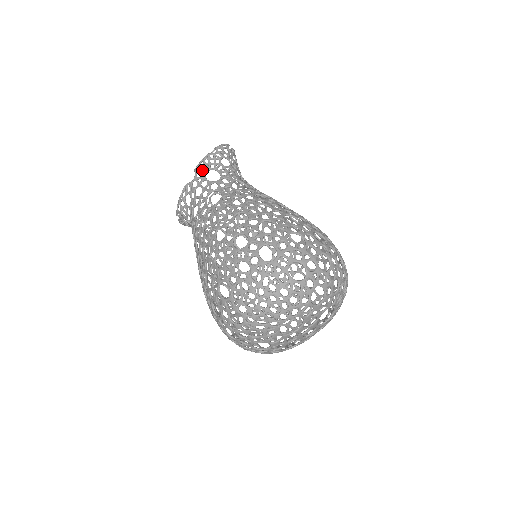
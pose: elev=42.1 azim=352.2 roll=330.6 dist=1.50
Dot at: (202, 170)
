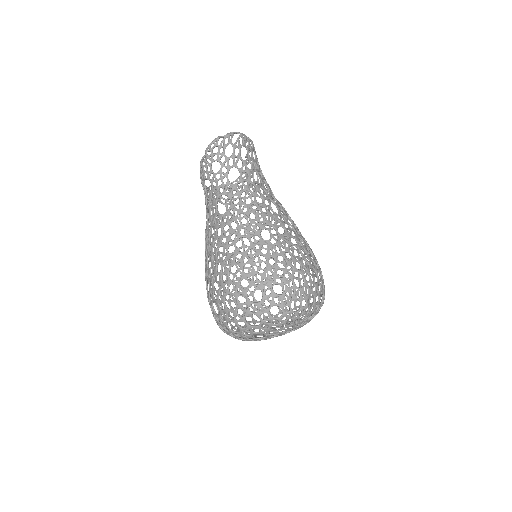
Dot at: (201, 178)
